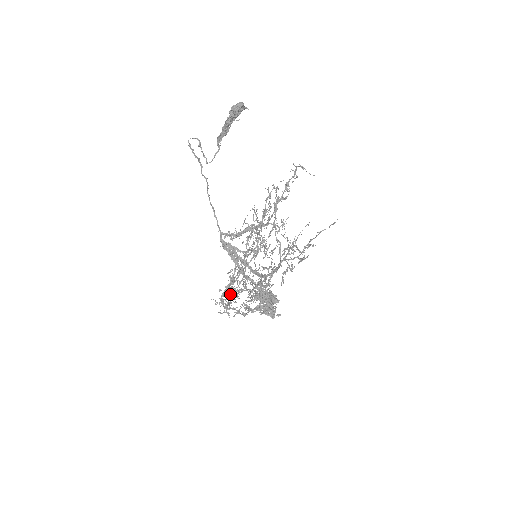
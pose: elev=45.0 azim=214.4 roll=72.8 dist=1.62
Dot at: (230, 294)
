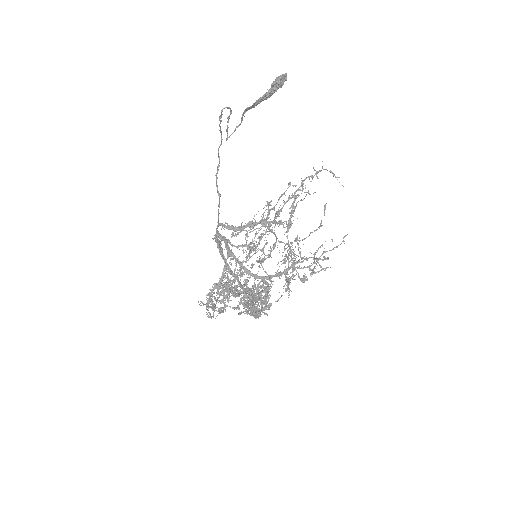
Dot at: (218, 294)
